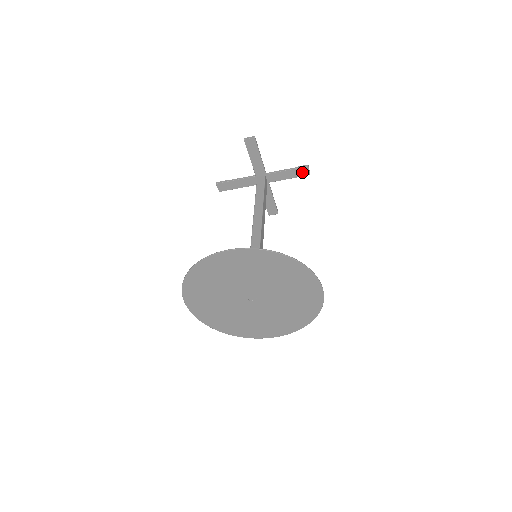
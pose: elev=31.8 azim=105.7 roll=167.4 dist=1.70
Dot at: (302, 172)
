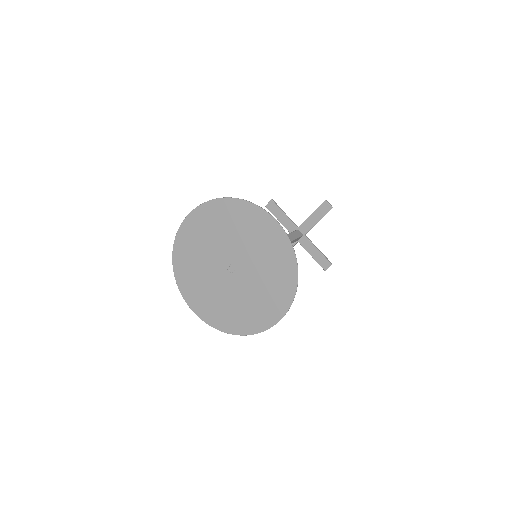
Dot at: (324, 209)
